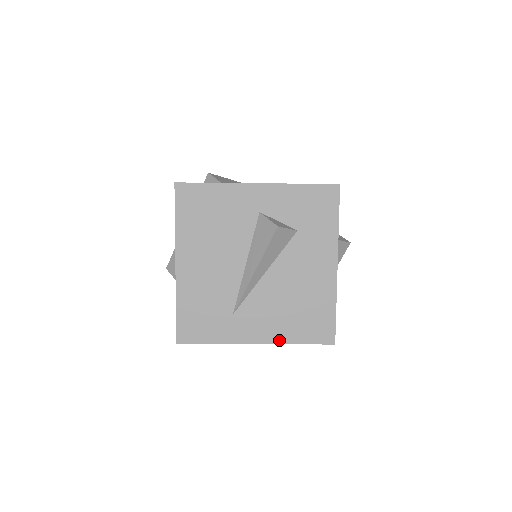
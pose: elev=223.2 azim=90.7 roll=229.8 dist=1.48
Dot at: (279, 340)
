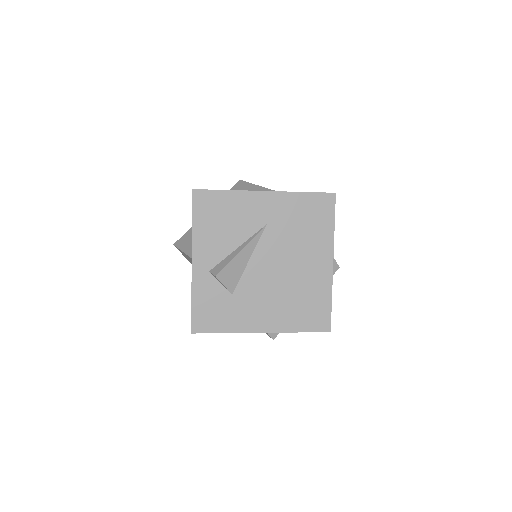
Dot at: occluded
